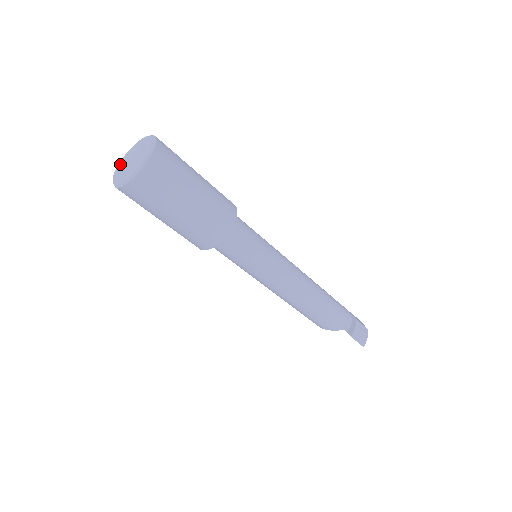
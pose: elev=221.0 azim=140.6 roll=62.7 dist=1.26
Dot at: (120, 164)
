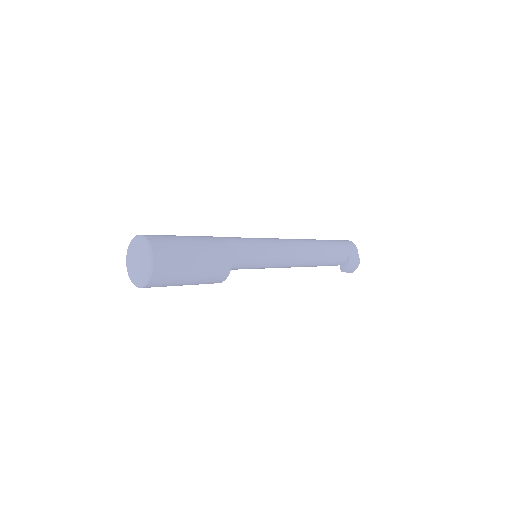
Dot at: (130, 249)
